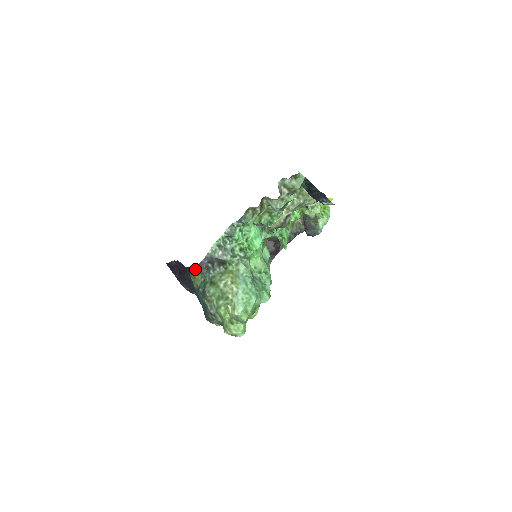
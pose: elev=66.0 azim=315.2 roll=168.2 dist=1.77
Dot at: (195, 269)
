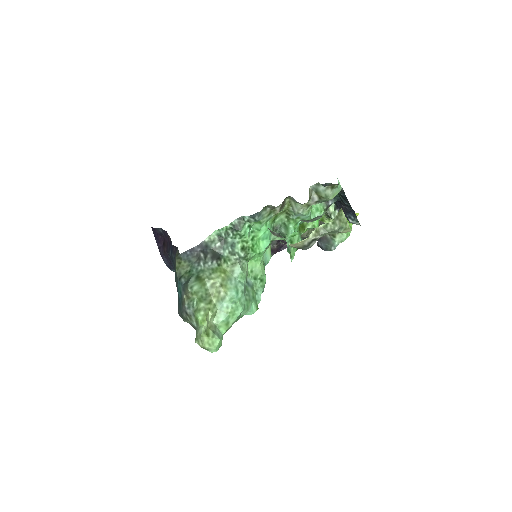
Dot at: (183, 253)
